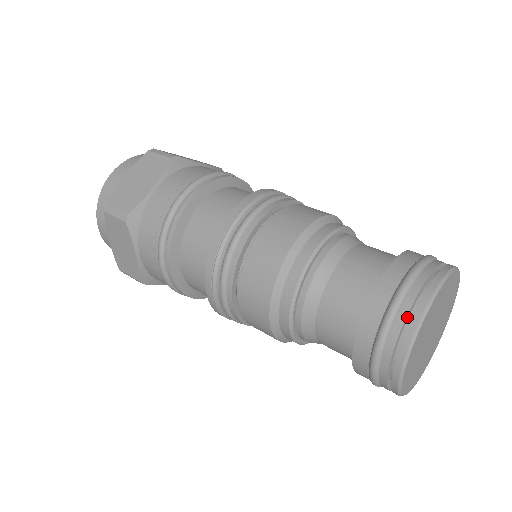
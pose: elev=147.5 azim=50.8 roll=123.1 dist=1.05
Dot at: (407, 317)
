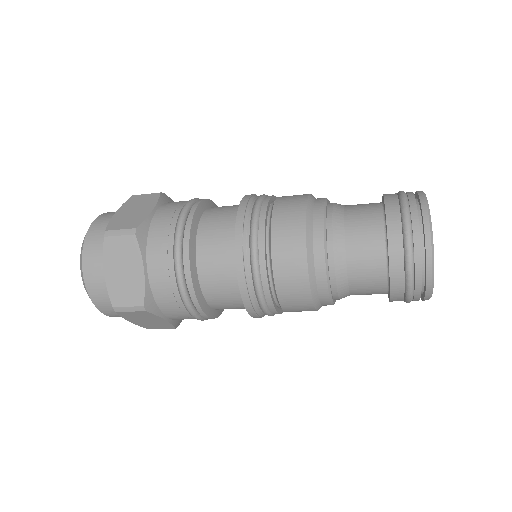
Dot at: (417, 210)
